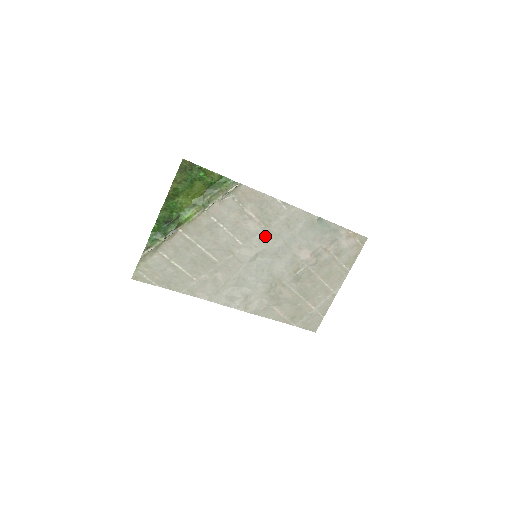
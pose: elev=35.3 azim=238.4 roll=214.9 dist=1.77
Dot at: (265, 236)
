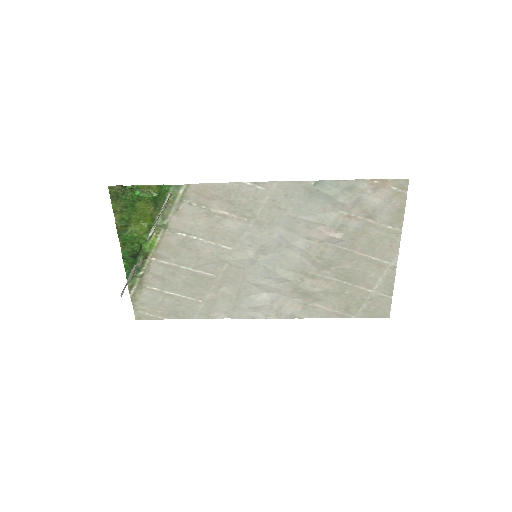
Dot at: (255, 230)
